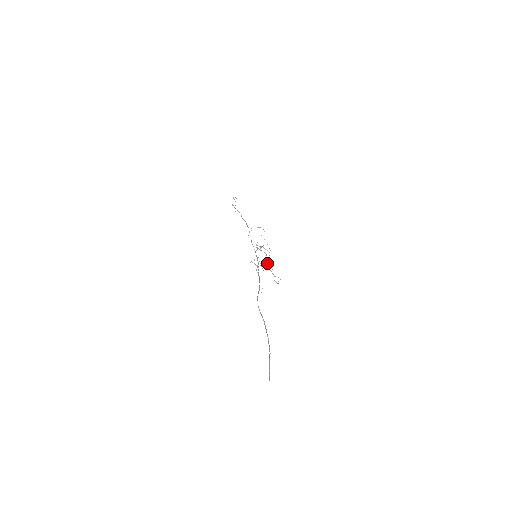
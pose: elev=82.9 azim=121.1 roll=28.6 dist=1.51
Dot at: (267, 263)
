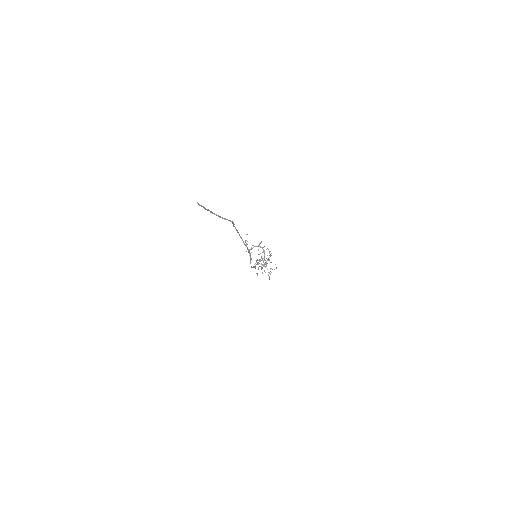
Dot at: (264, 260)
